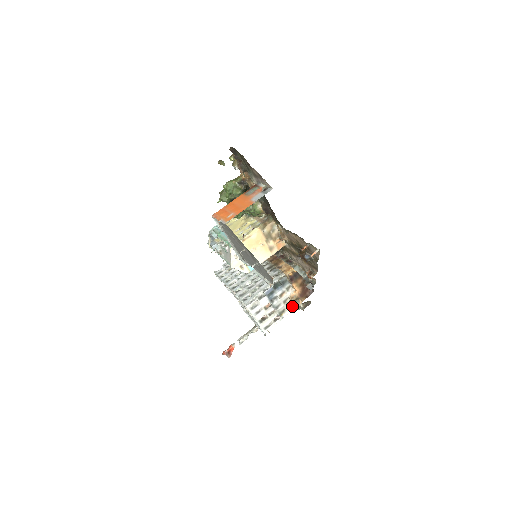
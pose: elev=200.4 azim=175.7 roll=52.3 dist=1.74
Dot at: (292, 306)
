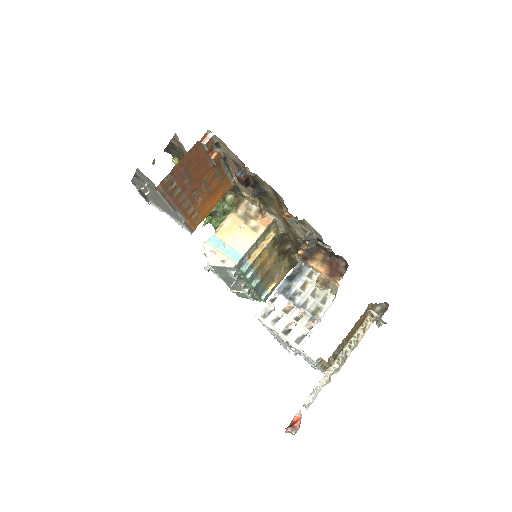
Dot at: (329, 298)
